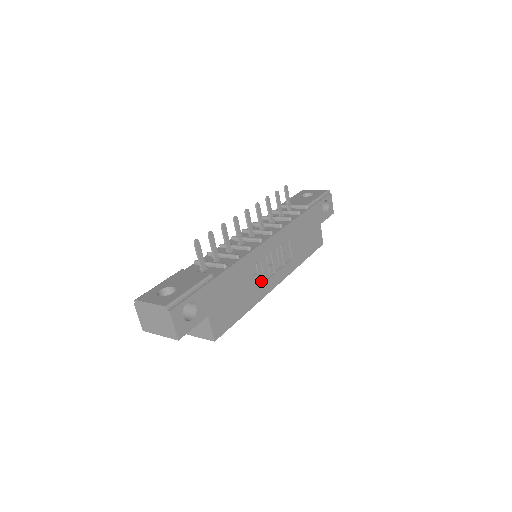
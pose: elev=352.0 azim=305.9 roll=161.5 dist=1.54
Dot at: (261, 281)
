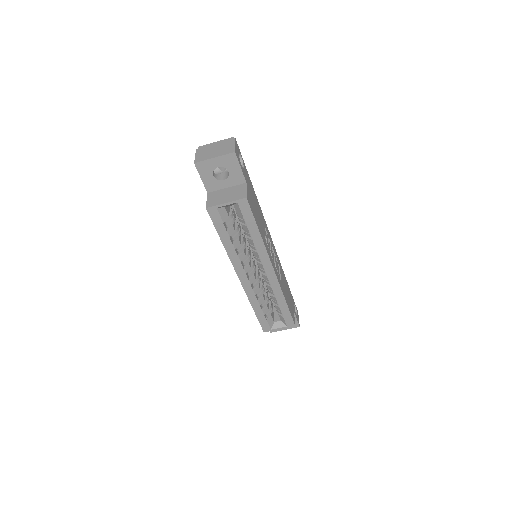
Dot at: (267, 244)
